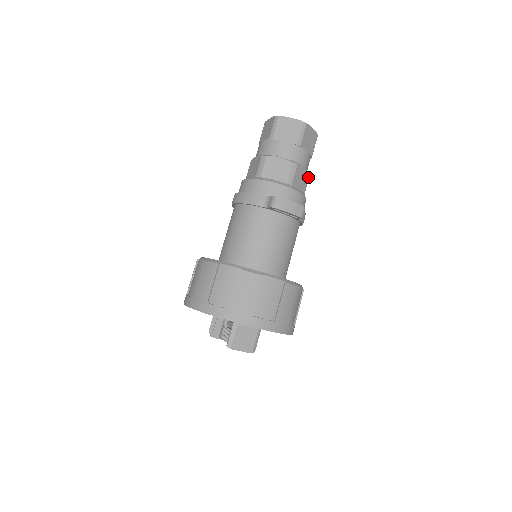
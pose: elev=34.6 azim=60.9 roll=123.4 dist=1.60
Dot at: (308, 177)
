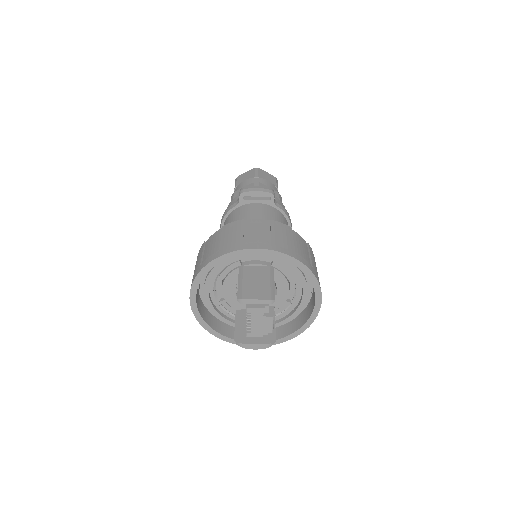
Dot at: (278, 195)
